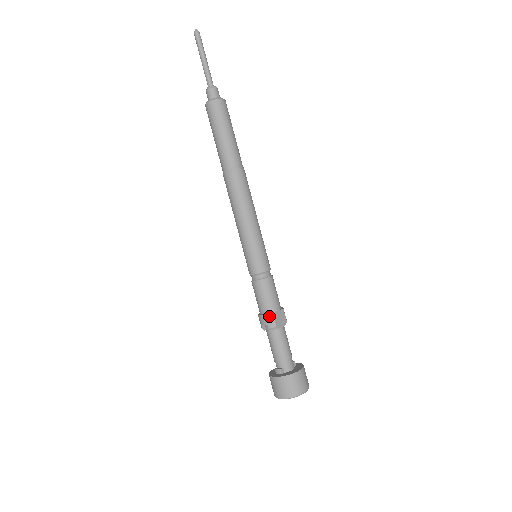
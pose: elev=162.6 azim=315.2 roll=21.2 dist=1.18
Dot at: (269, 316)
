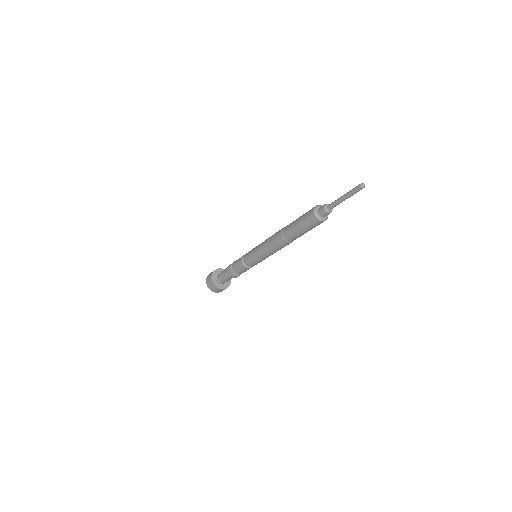
Dot at: (236, 276)
